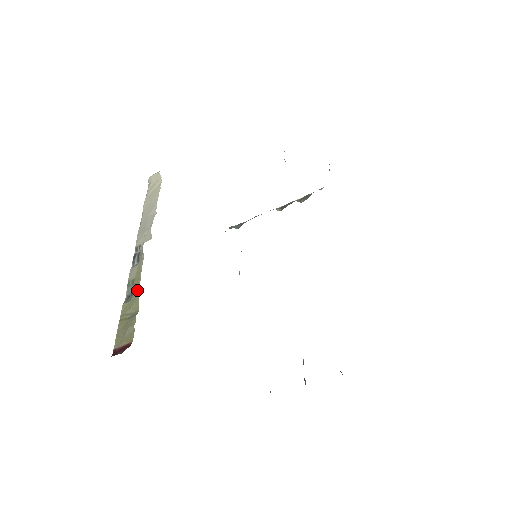
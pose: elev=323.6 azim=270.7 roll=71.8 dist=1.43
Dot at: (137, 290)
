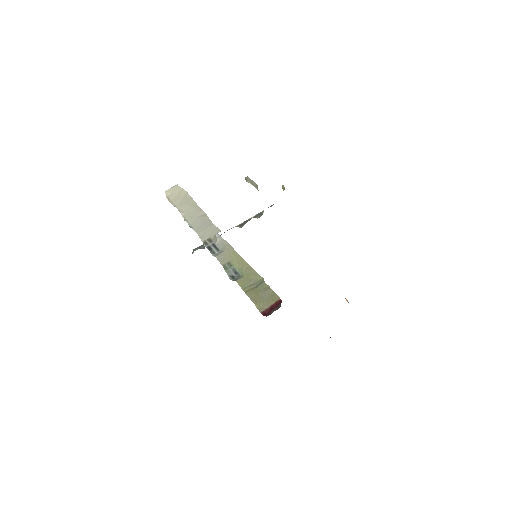
Dot at: (246, 266)
